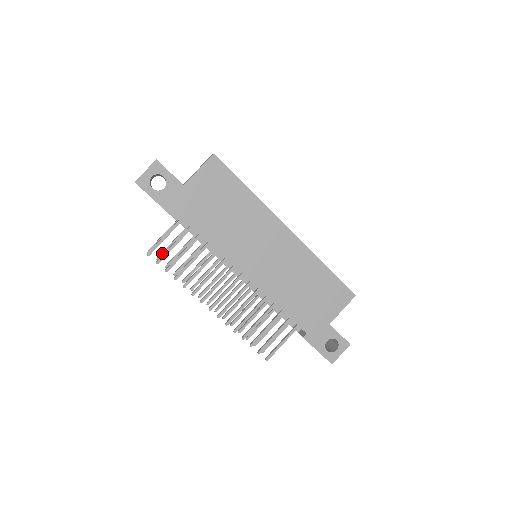
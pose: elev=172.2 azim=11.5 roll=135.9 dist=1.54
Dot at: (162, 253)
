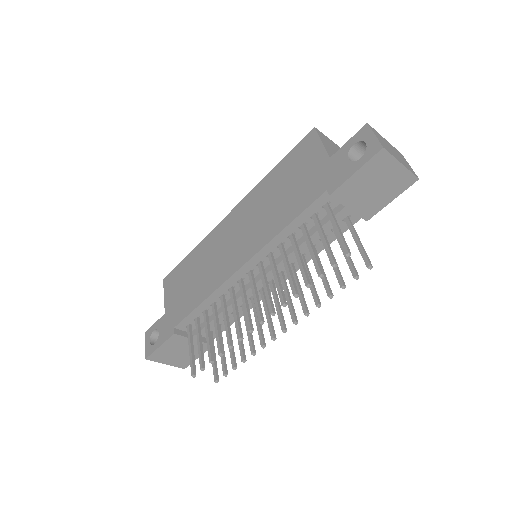
Dot at: (222, 367)
